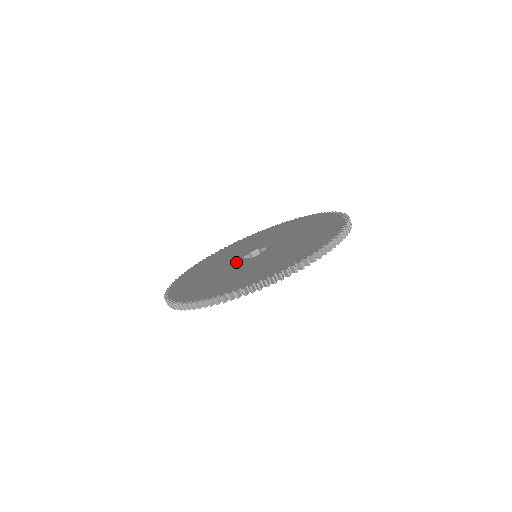
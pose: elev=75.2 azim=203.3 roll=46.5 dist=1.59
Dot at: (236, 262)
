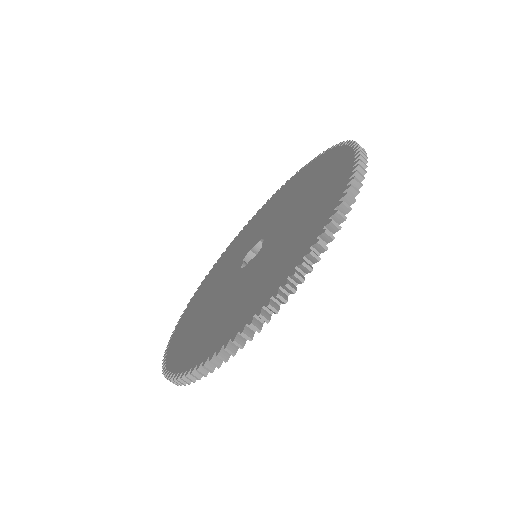
Dot at: (237, 262)
